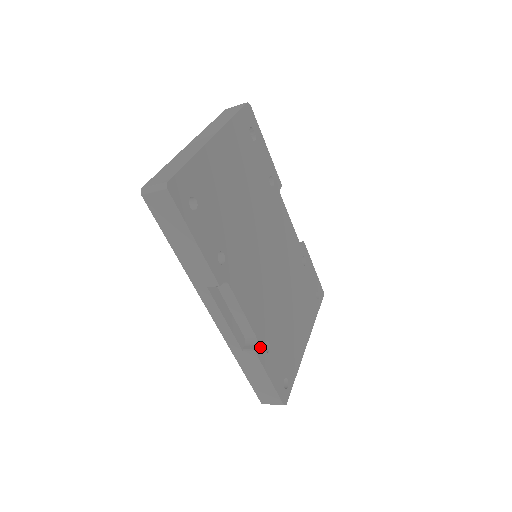
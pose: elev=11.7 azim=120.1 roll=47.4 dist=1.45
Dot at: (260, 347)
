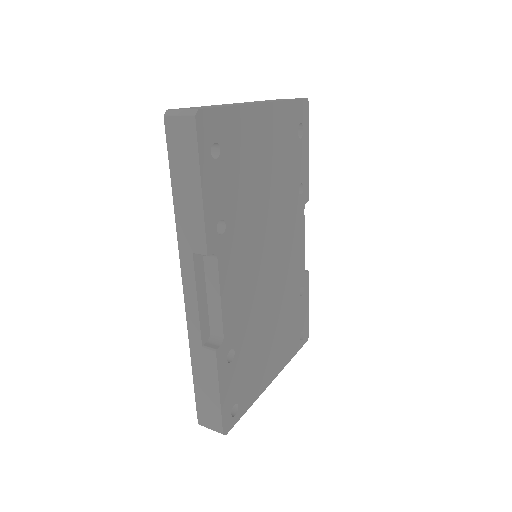
Dot at: (223, 351)
